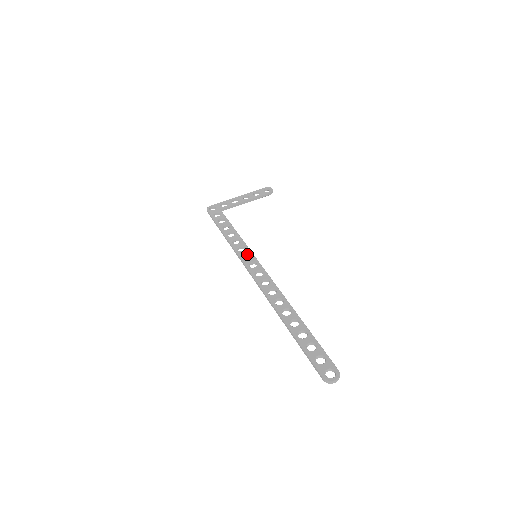
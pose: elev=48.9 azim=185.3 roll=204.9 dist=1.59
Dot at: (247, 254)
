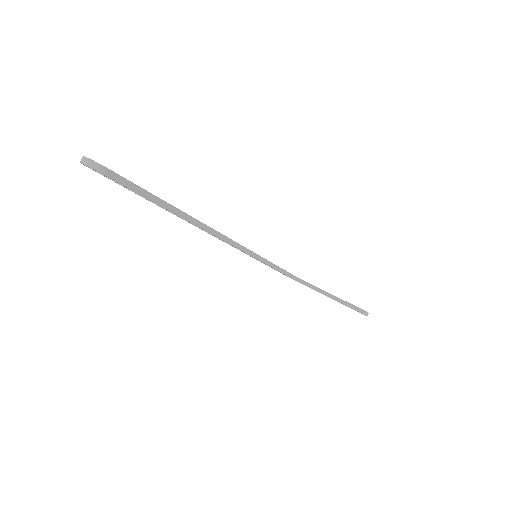
Dot at: occluded
